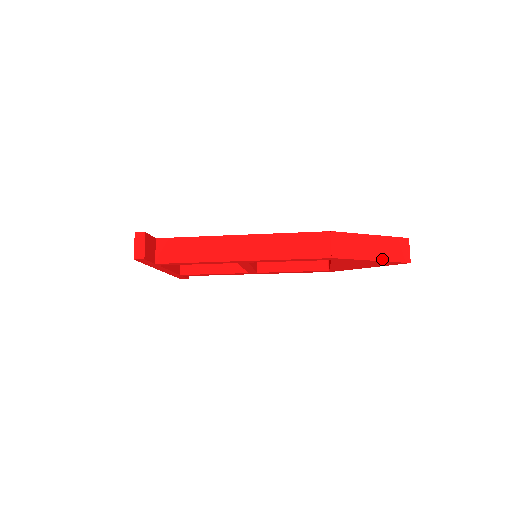
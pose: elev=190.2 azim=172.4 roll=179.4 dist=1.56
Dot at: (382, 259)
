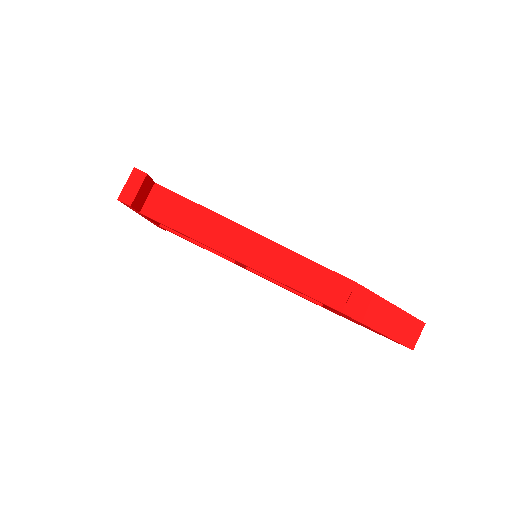
Dot at: (389, 335)
